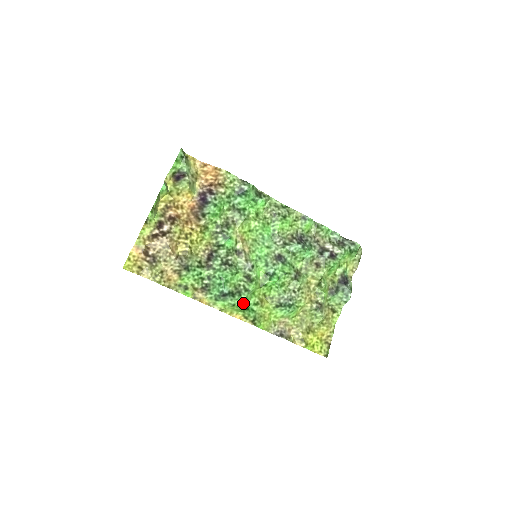
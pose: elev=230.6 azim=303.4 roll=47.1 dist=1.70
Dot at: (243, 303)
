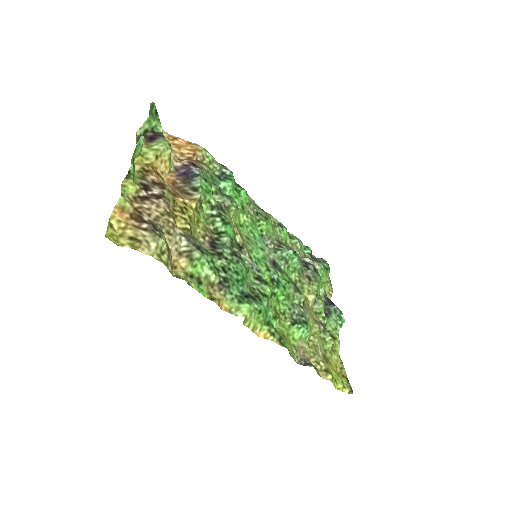
Dot at: (266, 312)
